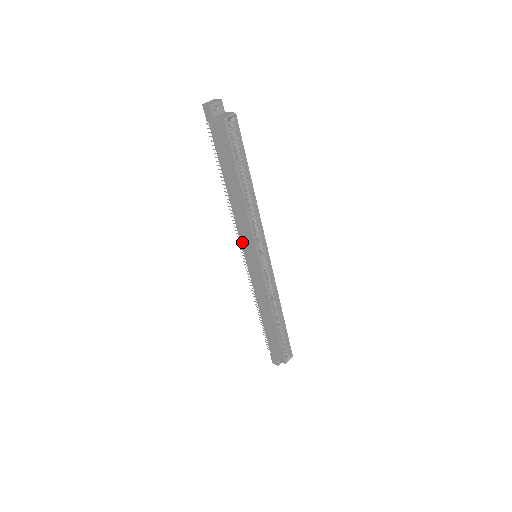
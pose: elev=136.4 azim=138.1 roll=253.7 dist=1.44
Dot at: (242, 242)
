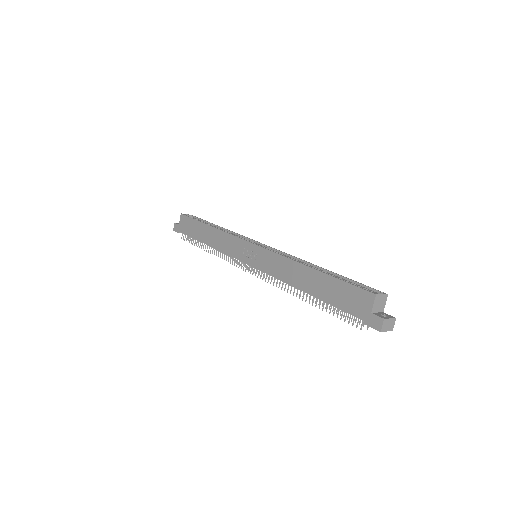
Dot at: (237, 257)
